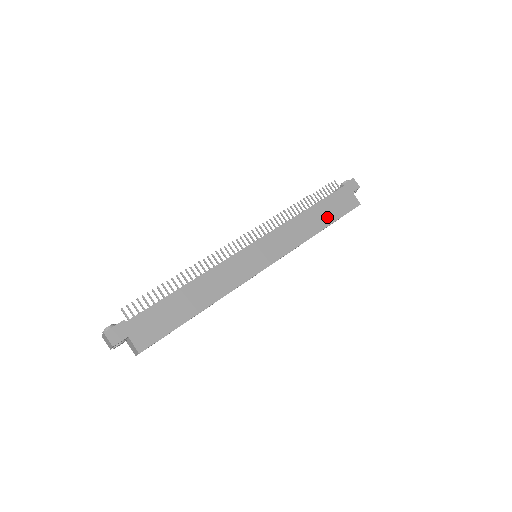
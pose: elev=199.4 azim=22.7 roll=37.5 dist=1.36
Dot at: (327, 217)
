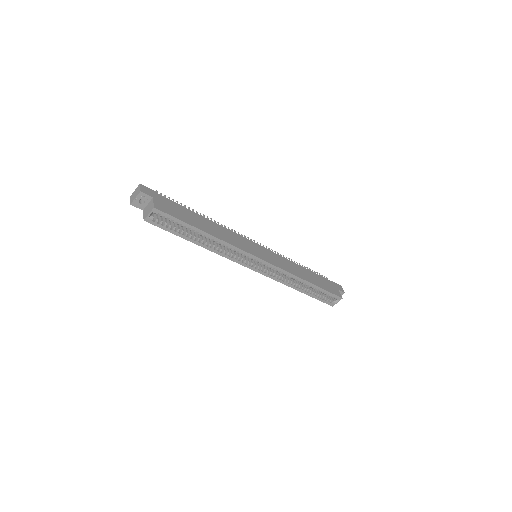
Dot at: (316, 281)
